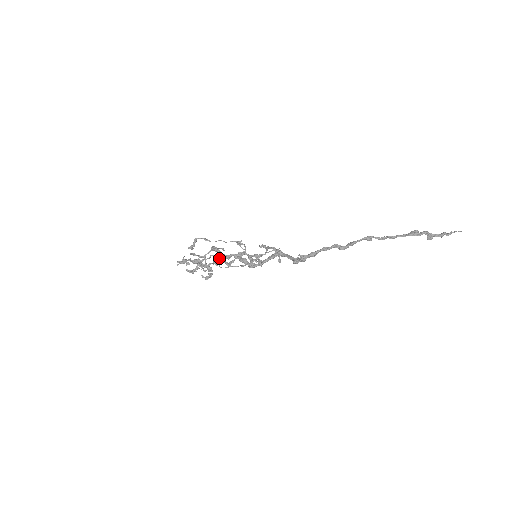
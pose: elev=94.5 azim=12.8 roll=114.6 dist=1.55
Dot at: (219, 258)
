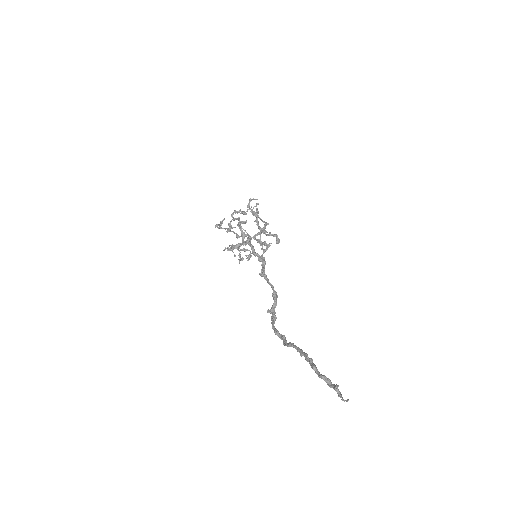
Dot at: (239, 254)
